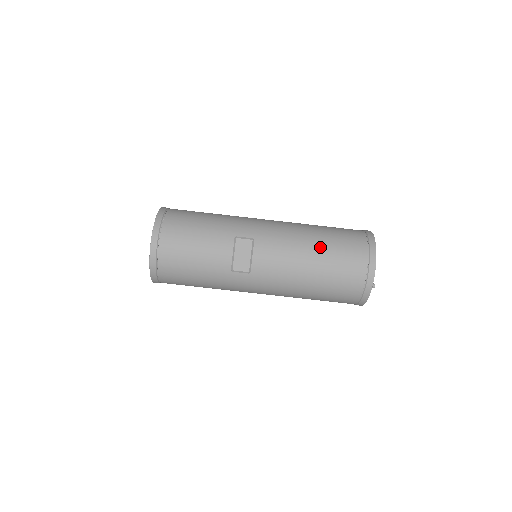
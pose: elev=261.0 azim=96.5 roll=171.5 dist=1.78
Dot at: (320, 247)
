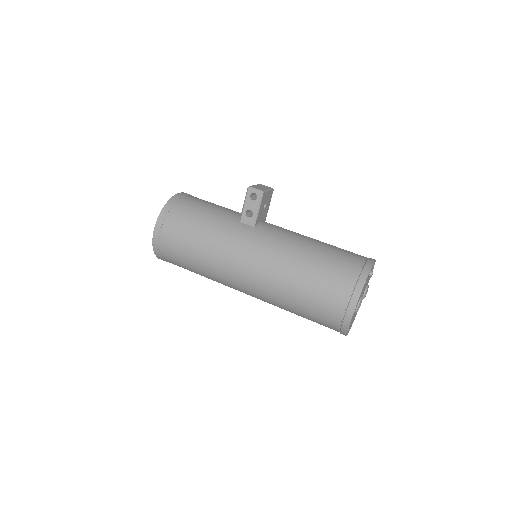
Dot at: occluded
